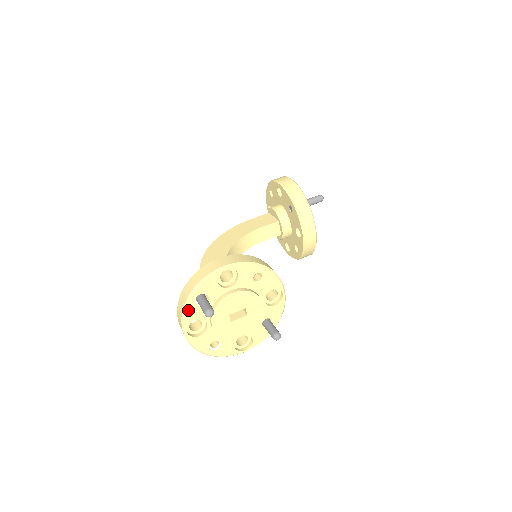
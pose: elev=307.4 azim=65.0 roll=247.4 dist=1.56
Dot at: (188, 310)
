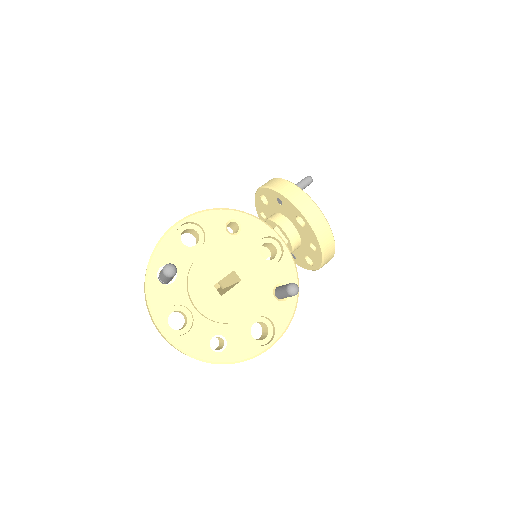
Dot at: (153, 295)
